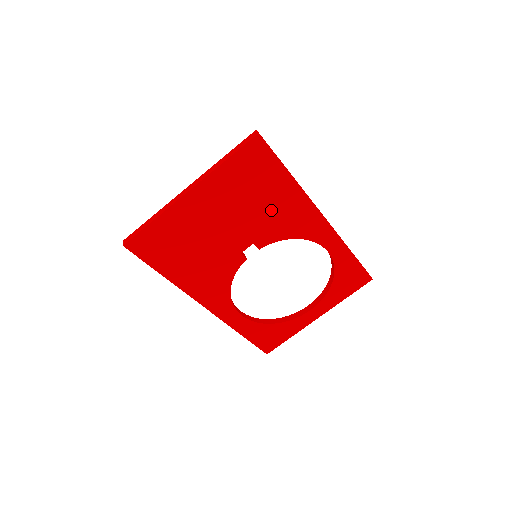
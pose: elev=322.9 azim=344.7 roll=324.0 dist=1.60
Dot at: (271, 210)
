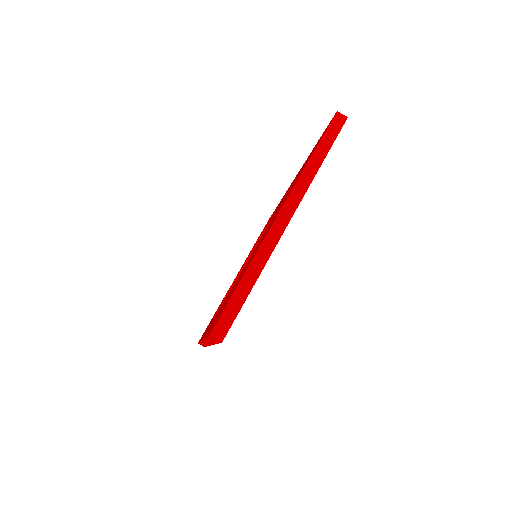
Dot at: occluded
